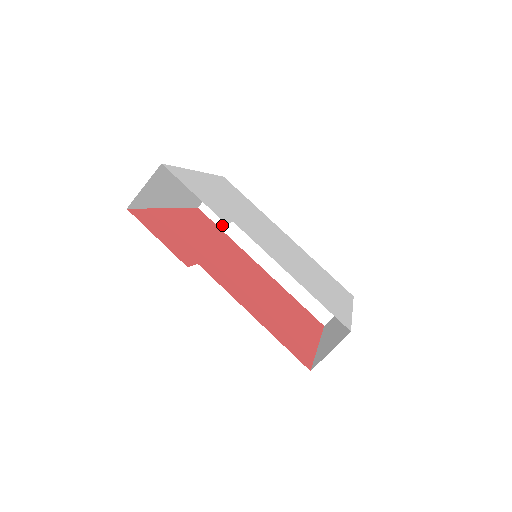
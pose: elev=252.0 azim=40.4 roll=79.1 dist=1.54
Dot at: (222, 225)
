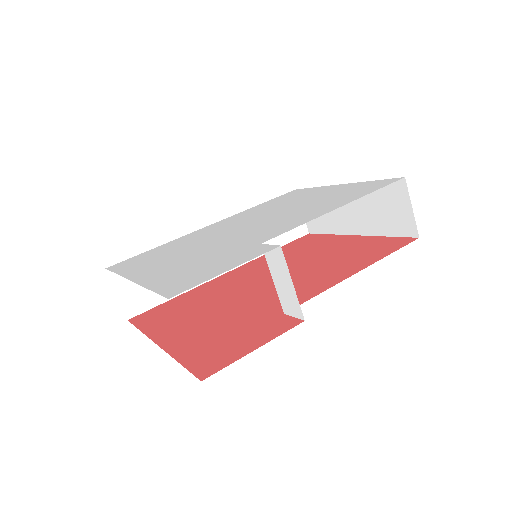
Dot at: (163, 298)
